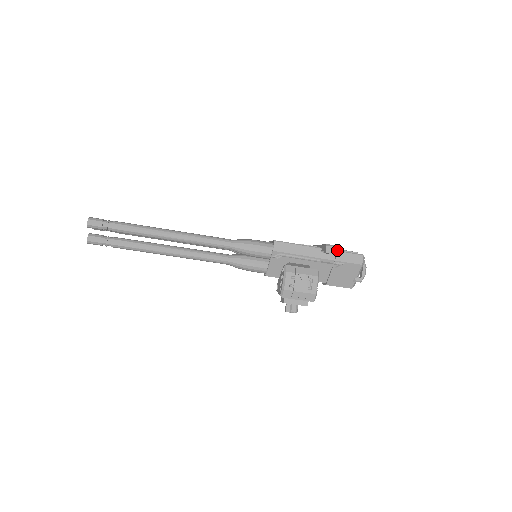
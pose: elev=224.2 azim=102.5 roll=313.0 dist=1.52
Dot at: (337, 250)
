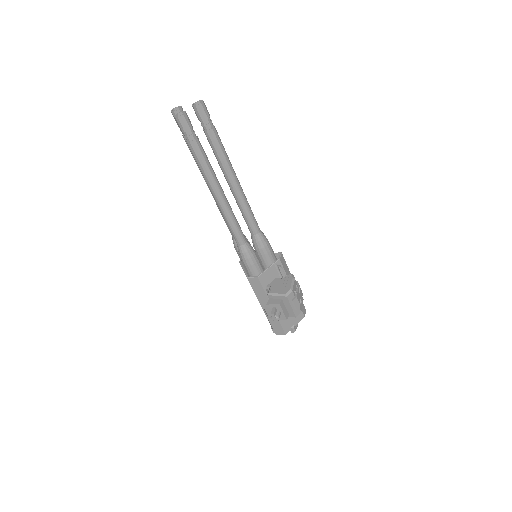
Dot at: occluded
